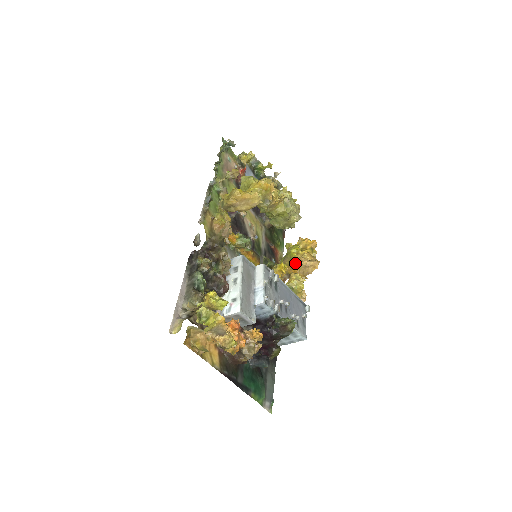
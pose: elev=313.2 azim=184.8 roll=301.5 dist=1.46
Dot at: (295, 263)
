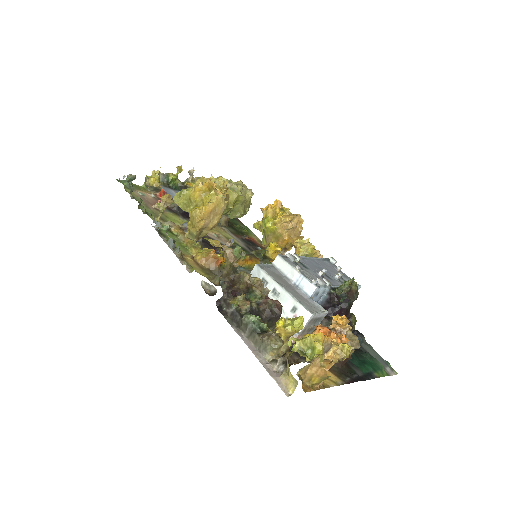
Dot at: (281, 234)
